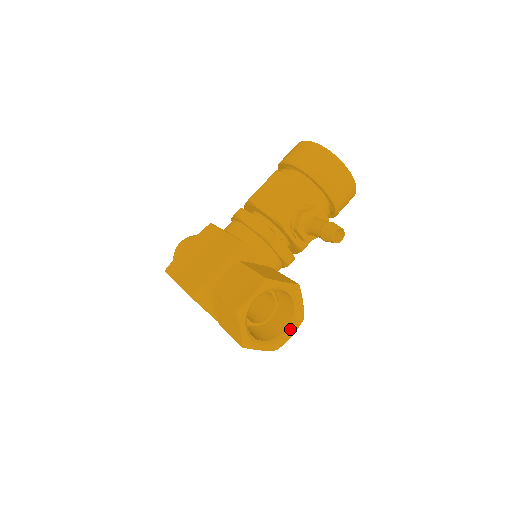
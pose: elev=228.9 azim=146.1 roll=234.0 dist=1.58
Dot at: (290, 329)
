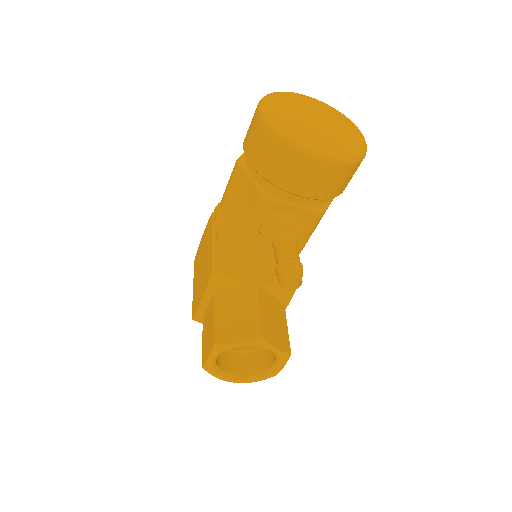
Dot at: (277, 364)
